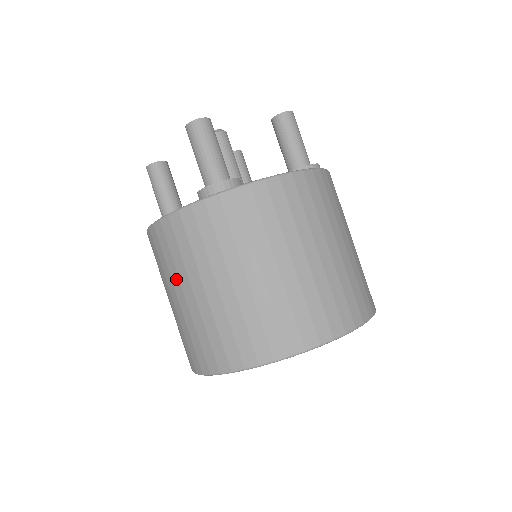
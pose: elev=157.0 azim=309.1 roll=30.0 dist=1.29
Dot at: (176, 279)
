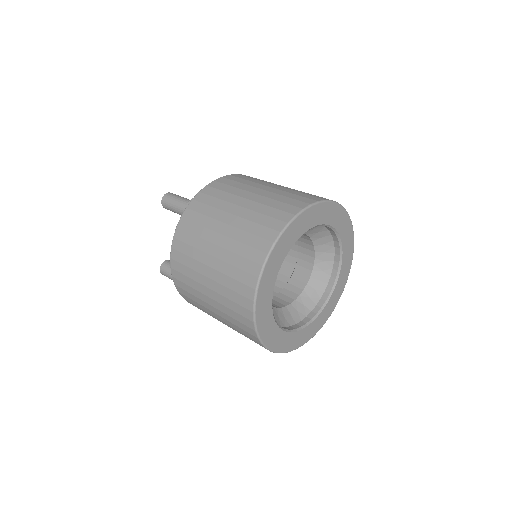
Dot at: (199, 266)
